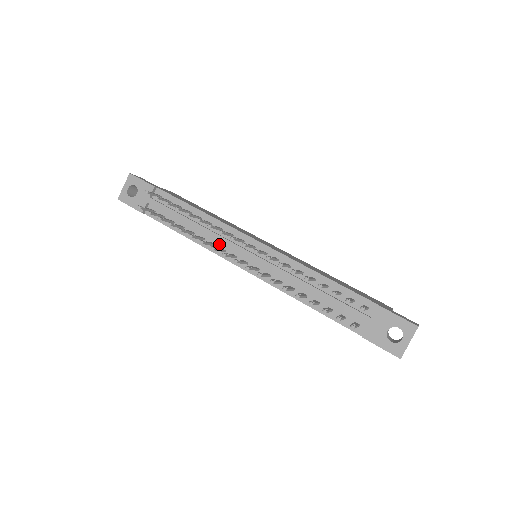
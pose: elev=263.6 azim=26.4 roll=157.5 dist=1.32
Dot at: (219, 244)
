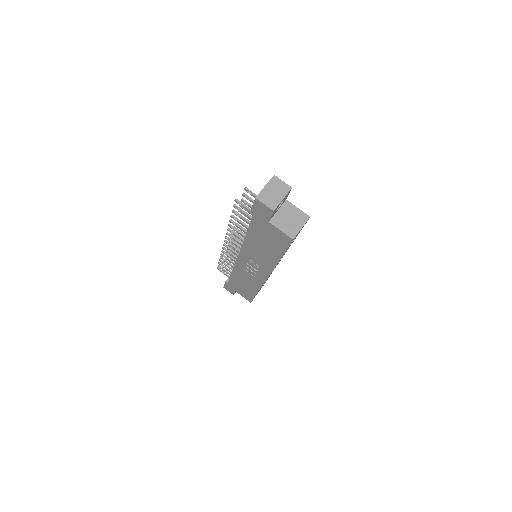
Dot at: occluded
